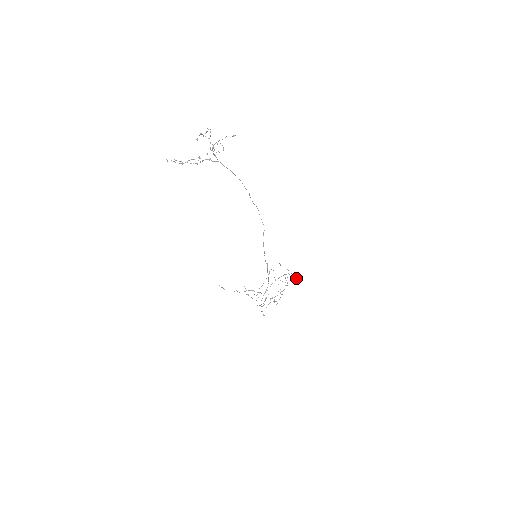
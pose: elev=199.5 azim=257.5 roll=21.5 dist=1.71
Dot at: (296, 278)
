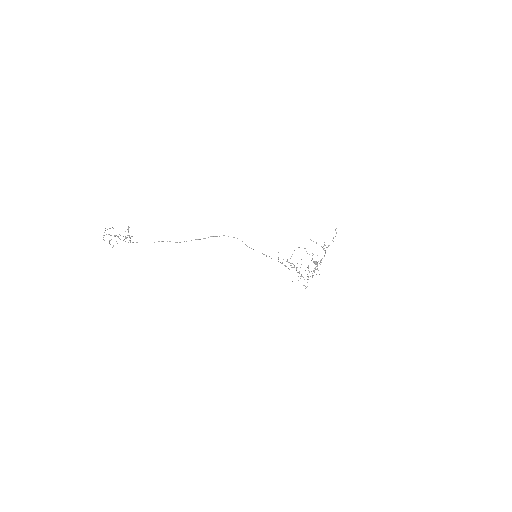
Dot at: (314, 261)
